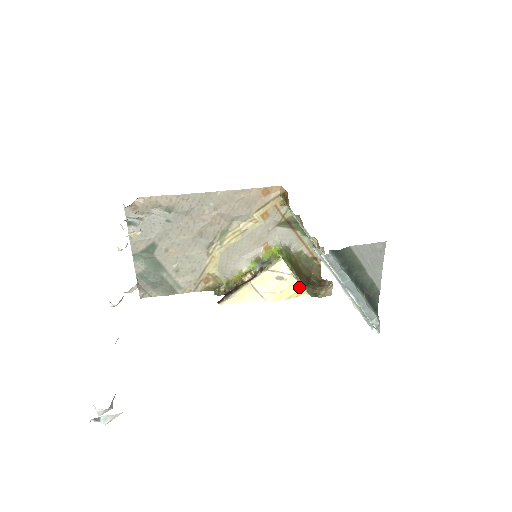
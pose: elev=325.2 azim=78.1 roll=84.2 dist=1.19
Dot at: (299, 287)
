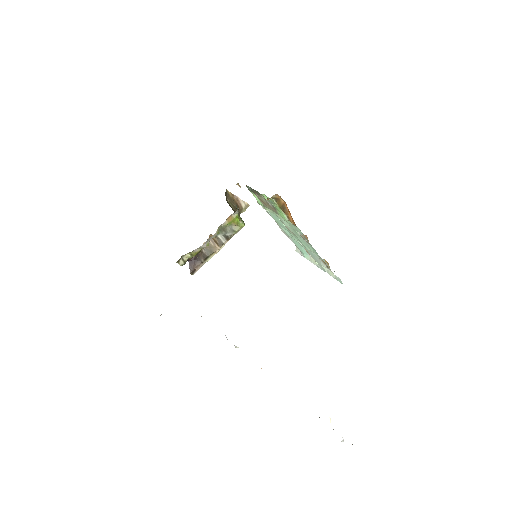
Dot at: occluded
